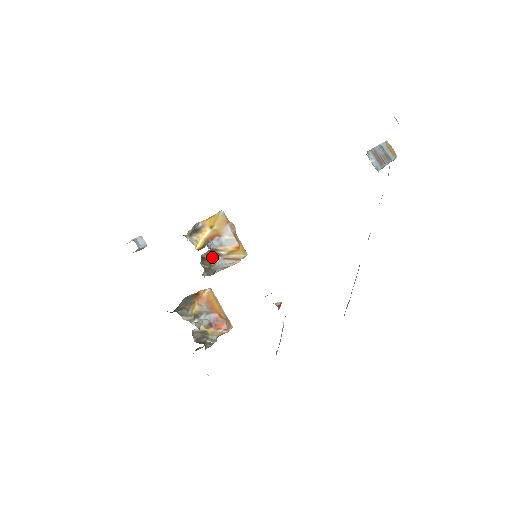
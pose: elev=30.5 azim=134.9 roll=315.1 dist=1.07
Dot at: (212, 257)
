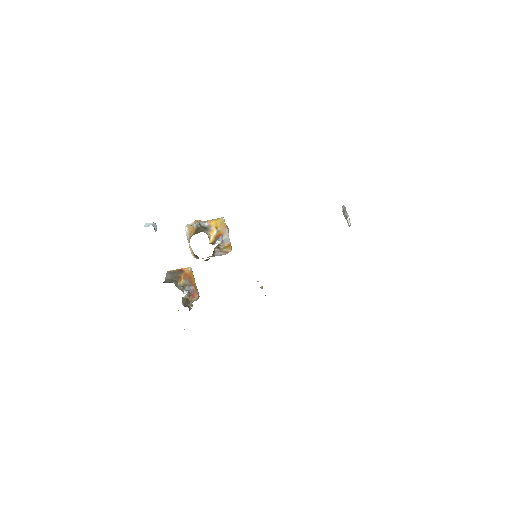
Dot at: (215, 249)
